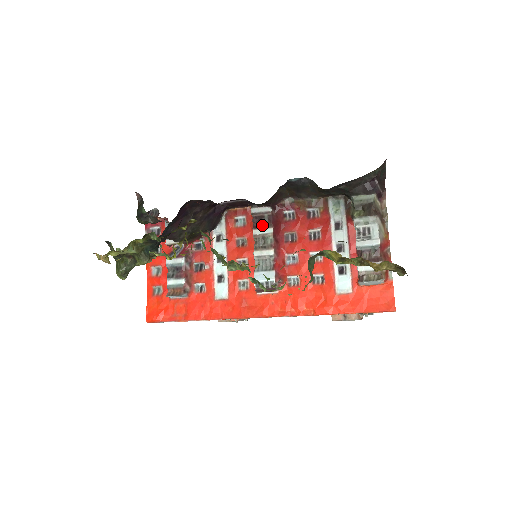
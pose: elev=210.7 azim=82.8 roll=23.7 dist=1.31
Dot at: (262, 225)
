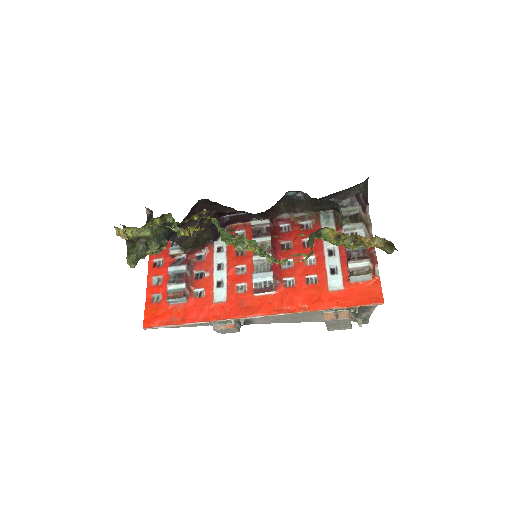
Dot at: (261, 235)
